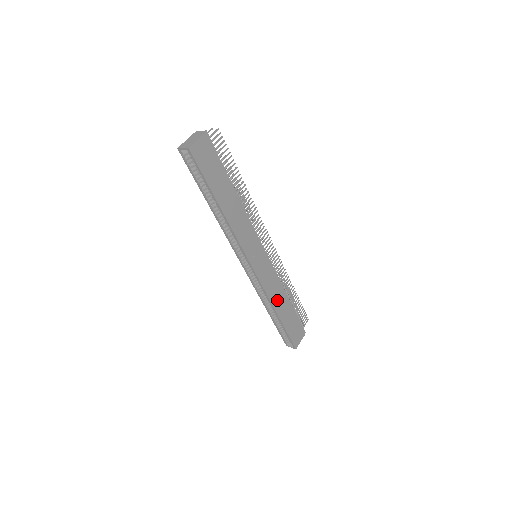
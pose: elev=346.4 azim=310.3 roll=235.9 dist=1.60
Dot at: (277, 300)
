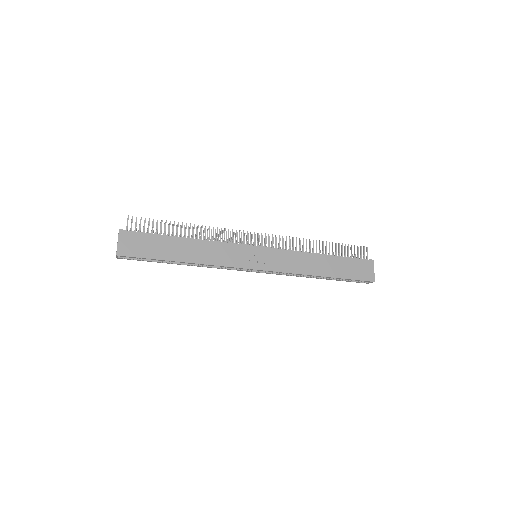
Dot at: (310, 267)
